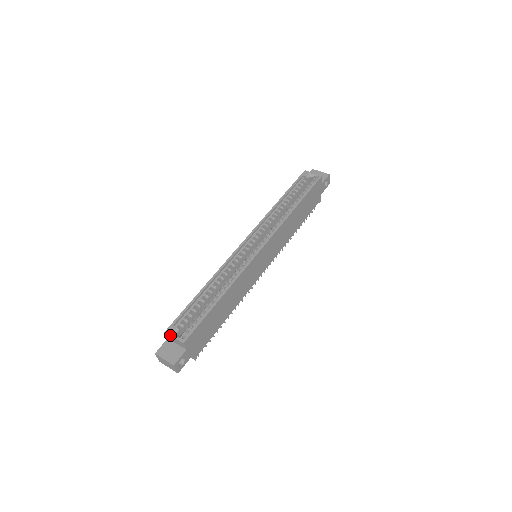
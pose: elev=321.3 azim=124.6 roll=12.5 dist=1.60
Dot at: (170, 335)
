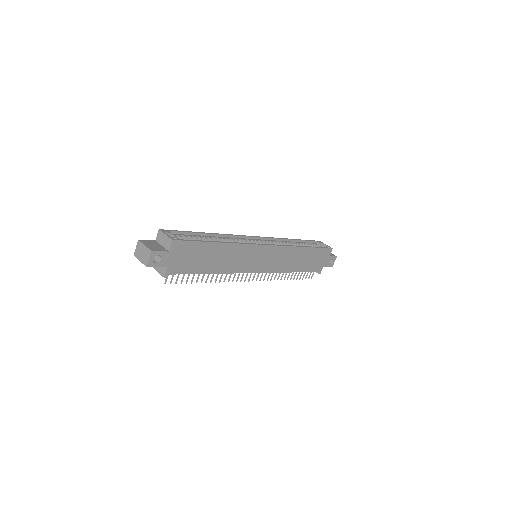
Dot at: (163, 232)
